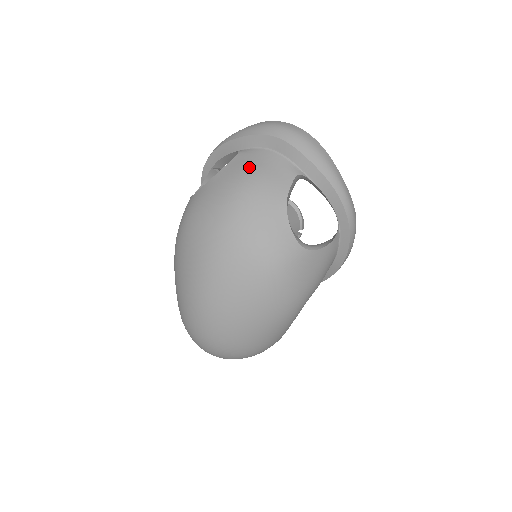
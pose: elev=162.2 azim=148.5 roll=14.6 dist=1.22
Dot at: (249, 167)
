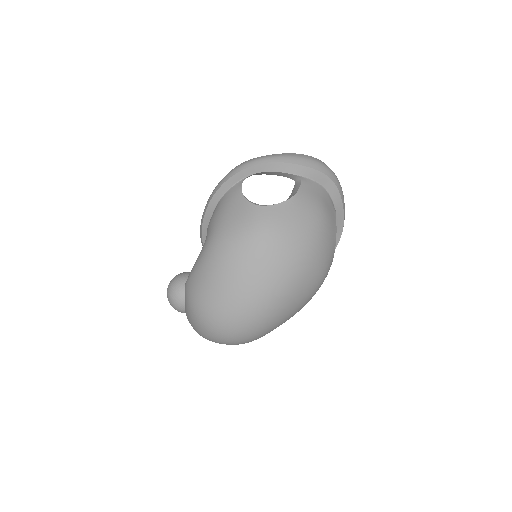
Dot at: (318, 199)
